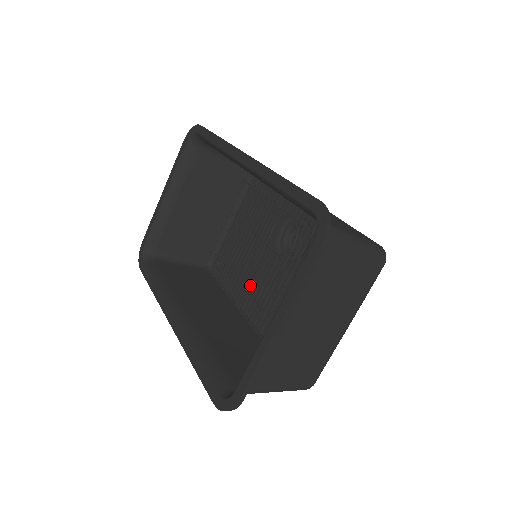
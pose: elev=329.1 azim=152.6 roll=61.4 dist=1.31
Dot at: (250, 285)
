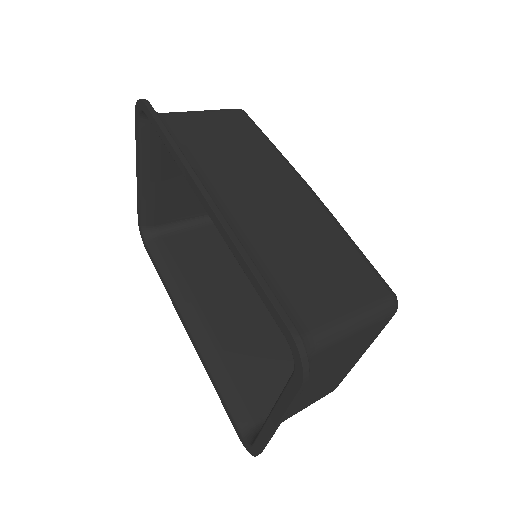
Dot at: occluded
